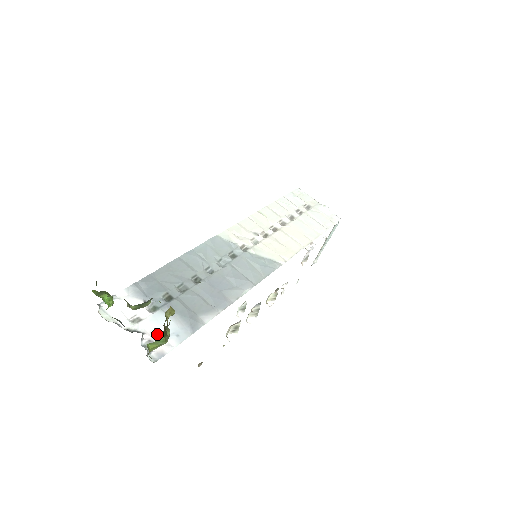
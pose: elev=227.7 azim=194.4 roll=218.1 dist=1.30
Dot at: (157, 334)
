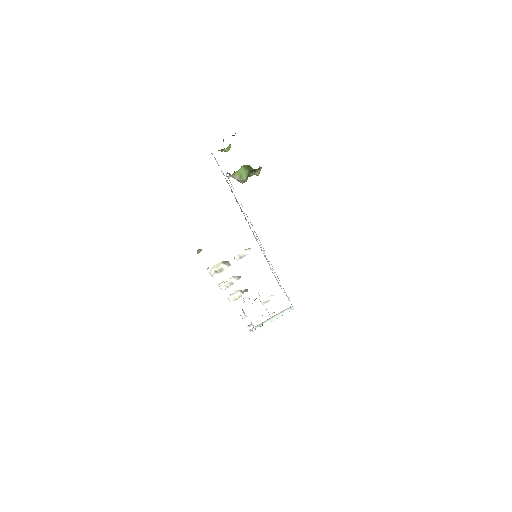
Dot at: occluded
